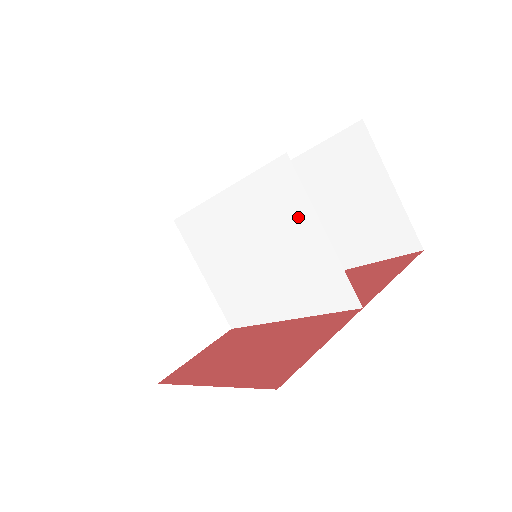
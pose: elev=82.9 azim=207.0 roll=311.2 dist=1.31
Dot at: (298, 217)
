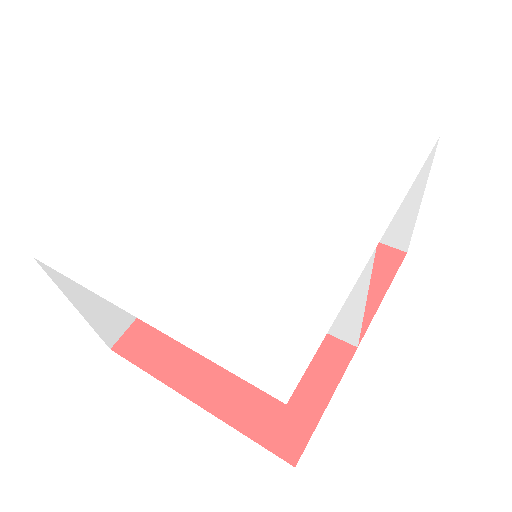
Dot at: occluded
